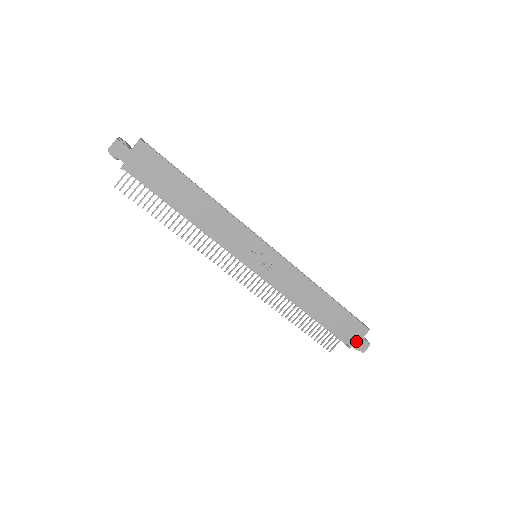
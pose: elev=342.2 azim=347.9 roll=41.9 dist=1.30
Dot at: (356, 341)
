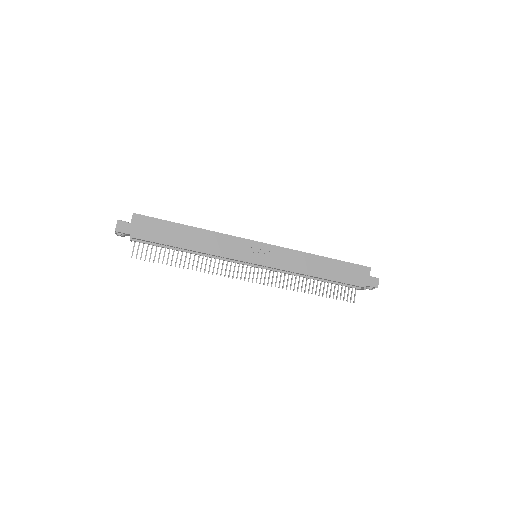
Dot at: (367, 281)
